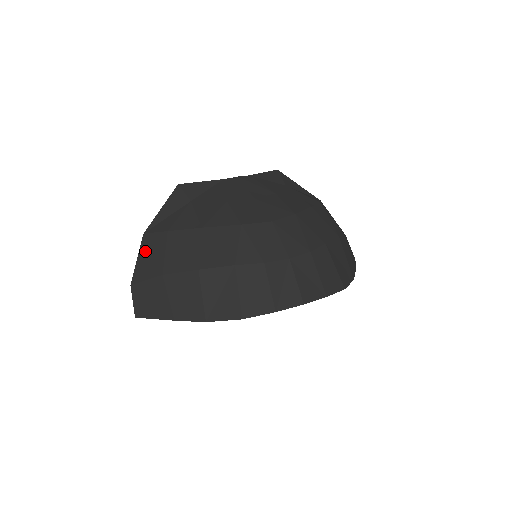
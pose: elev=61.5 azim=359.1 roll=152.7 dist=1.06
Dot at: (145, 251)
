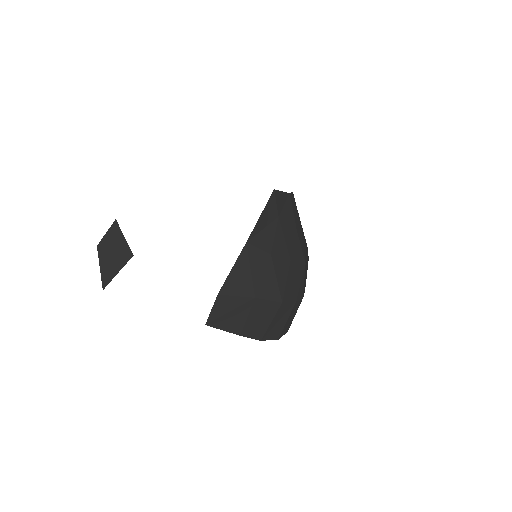
Dot at: (244, 264)
